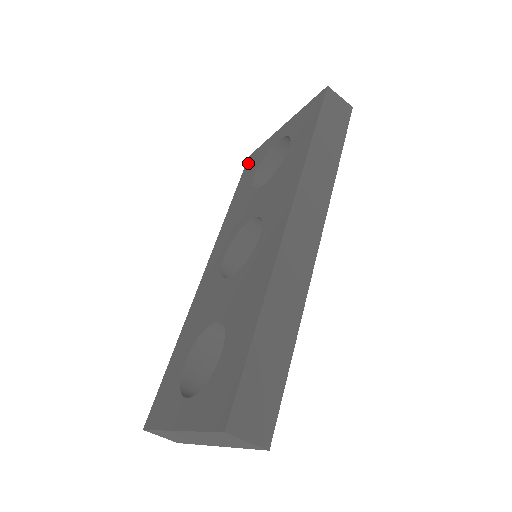
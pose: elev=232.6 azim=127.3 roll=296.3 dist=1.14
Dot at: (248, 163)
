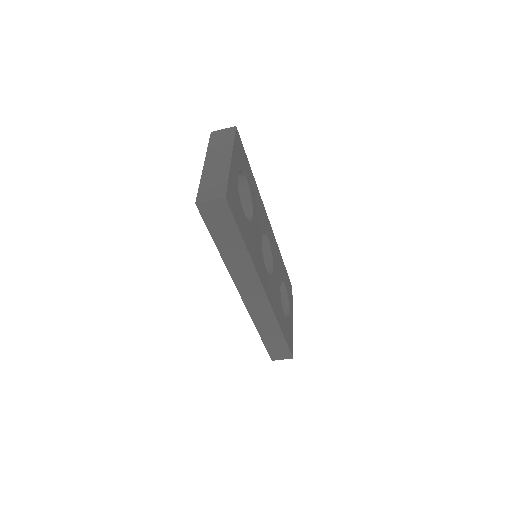
Dot at: occluded
